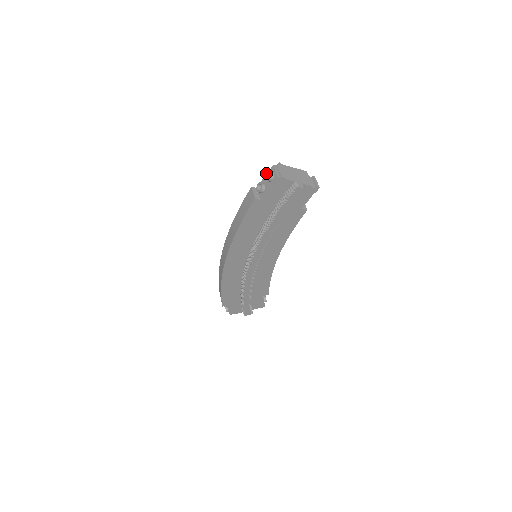
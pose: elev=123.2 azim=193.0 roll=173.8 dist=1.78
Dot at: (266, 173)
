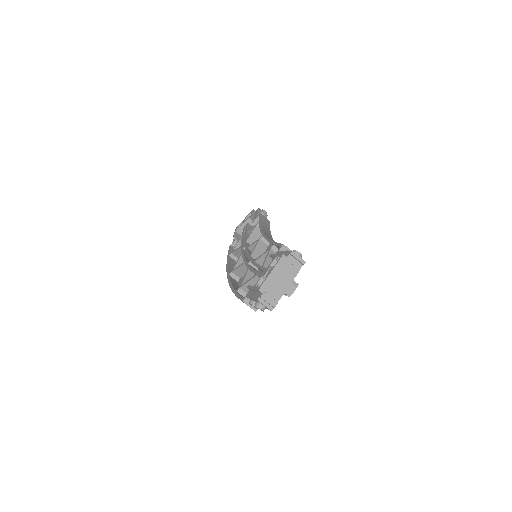
Dot at: occluded
